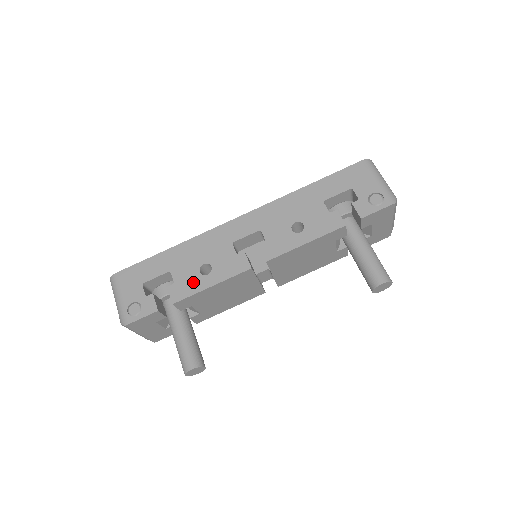
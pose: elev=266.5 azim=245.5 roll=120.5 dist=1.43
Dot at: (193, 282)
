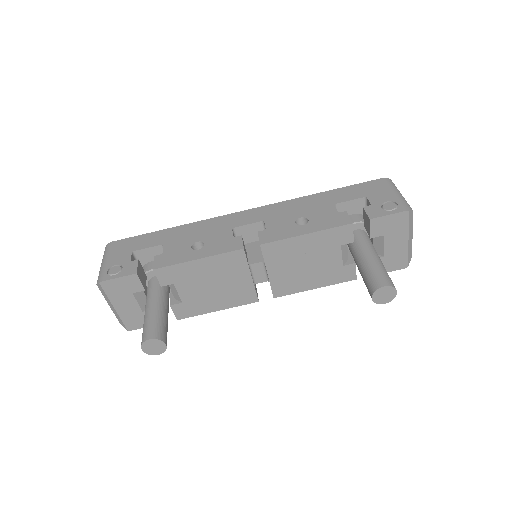
Dot at: (181, 254)
